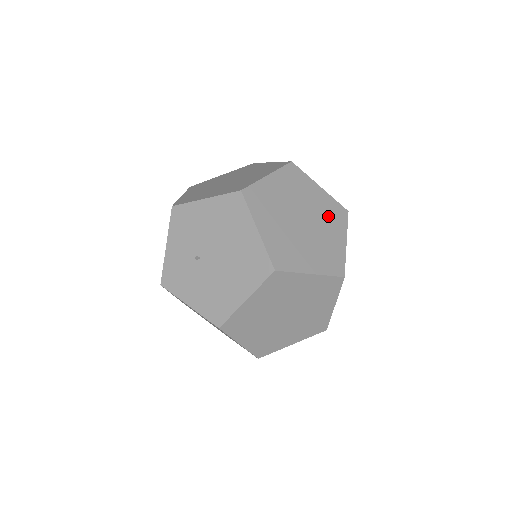
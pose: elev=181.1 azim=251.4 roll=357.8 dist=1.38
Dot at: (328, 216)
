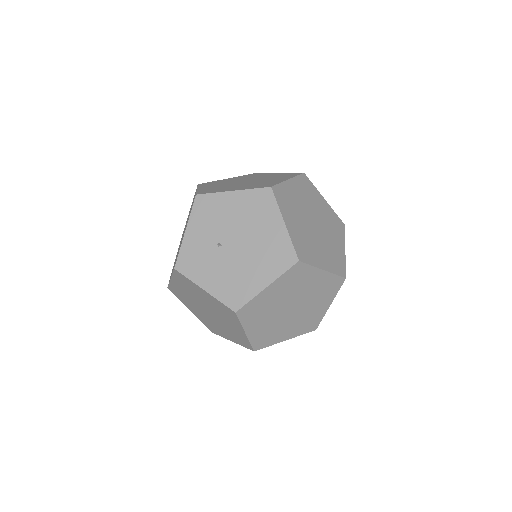
Dot at: (331, 225)
